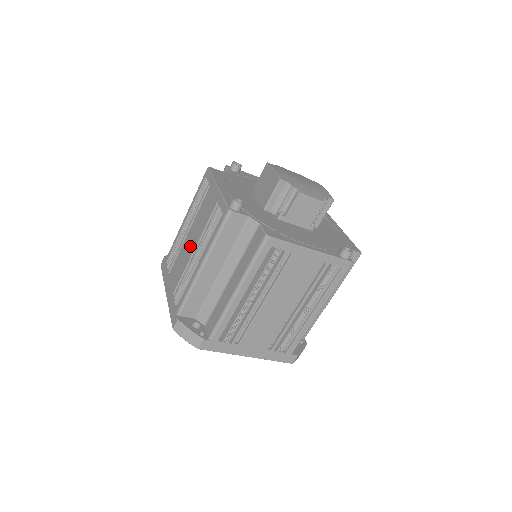
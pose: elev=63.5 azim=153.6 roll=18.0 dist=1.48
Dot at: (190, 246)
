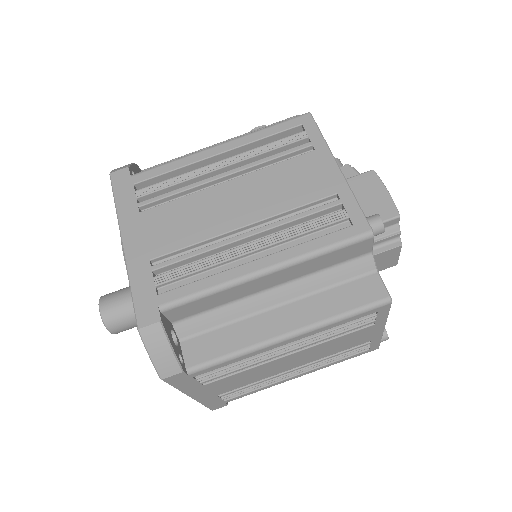
Dot at: (232, 210)
